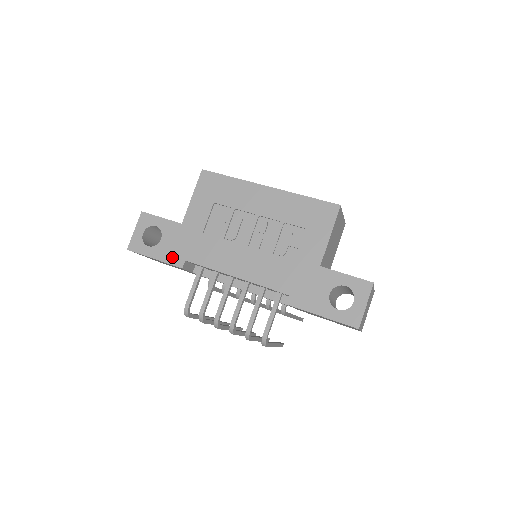
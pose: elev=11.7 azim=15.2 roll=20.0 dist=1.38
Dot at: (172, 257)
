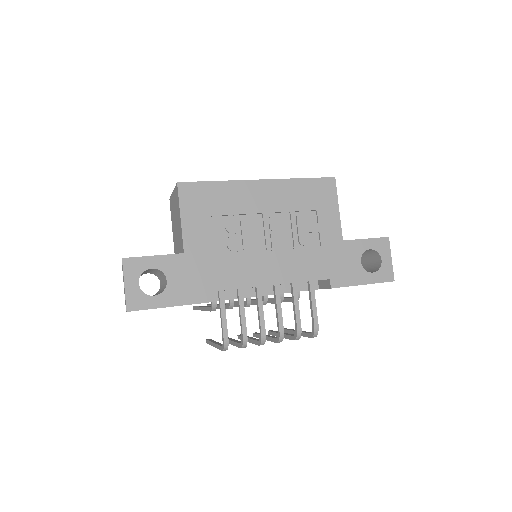
Dot at: (192, 295)
